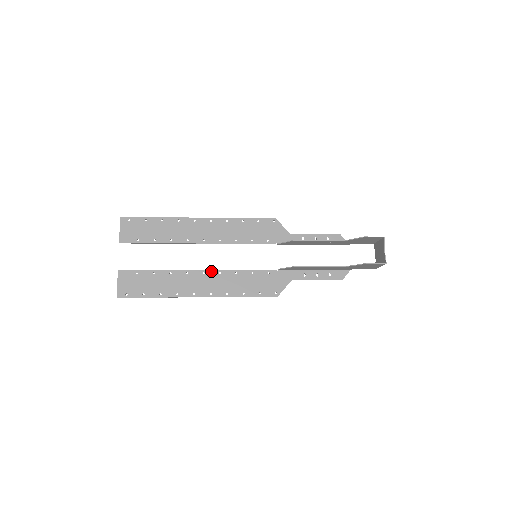
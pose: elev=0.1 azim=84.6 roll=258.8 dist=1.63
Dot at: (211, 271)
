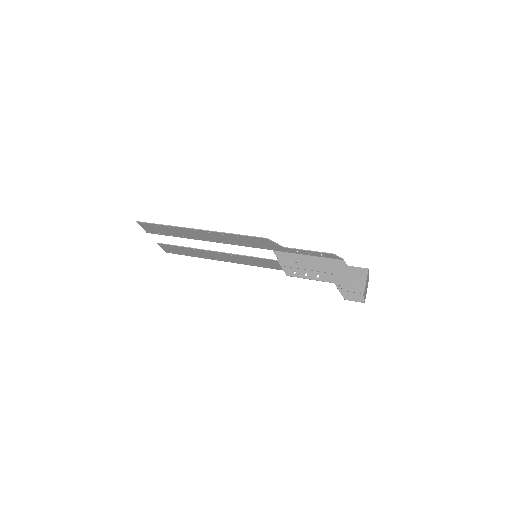
Dot at: (224, 253)
